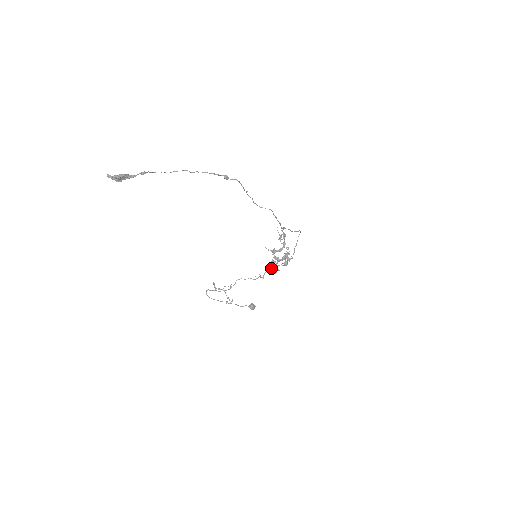
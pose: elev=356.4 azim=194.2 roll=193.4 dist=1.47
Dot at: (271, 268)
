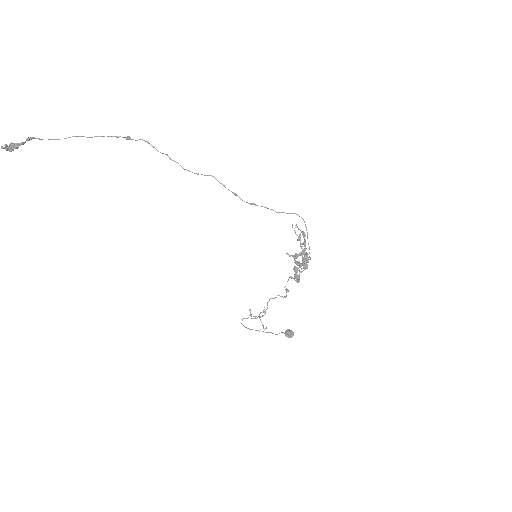
Dot at: occluded
